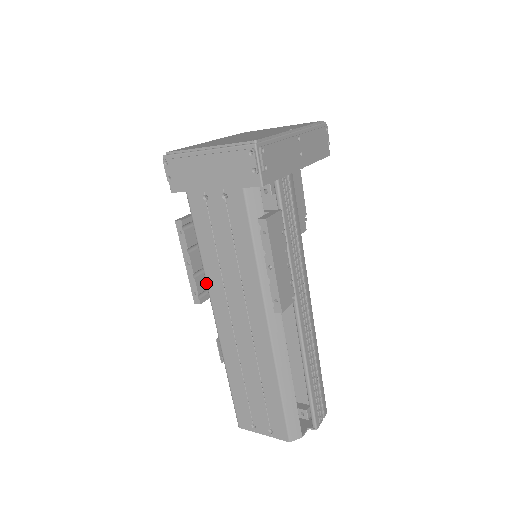
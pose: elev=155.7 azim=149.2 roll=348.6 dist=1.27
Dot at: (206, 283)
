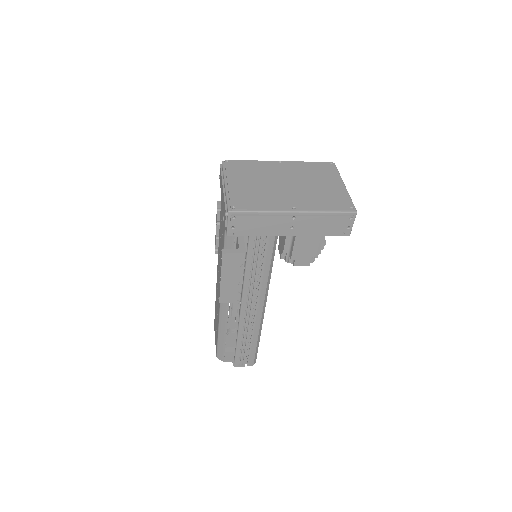
Dot at: occluded
